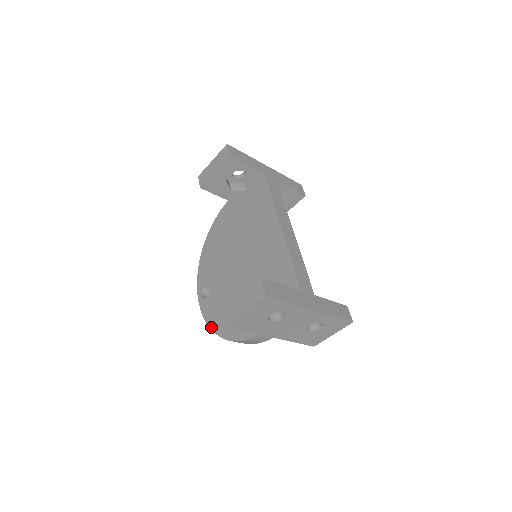
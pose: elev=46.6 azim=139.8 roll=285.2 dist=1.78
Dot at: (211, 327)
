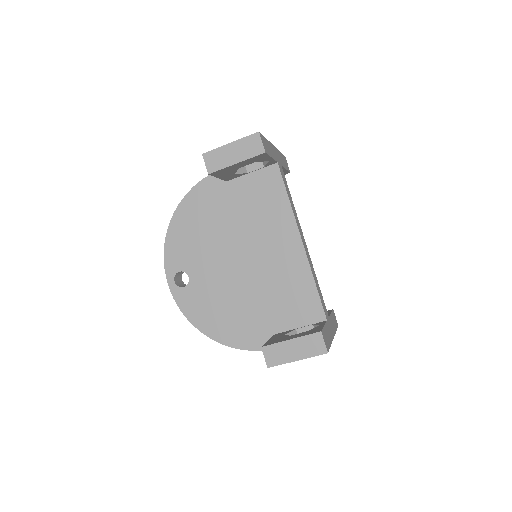
Dot at: (194, 324)
